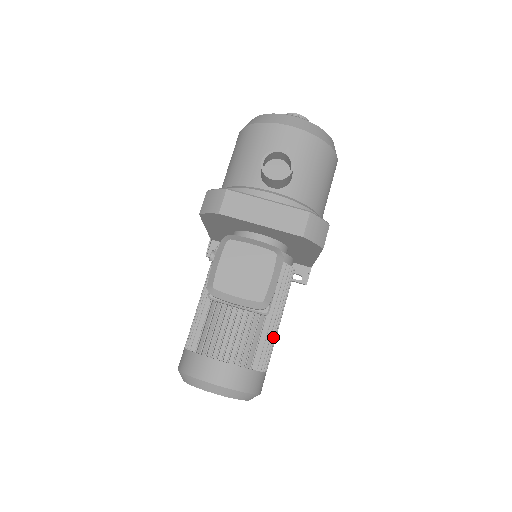
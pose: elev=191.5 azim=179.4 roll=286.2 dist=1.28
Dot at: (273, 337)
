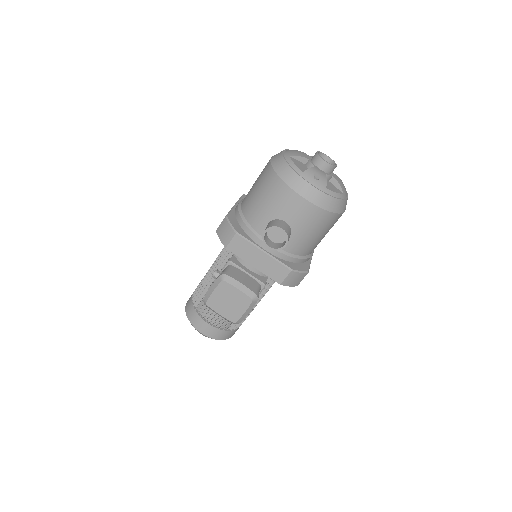
Dot at: occluded
